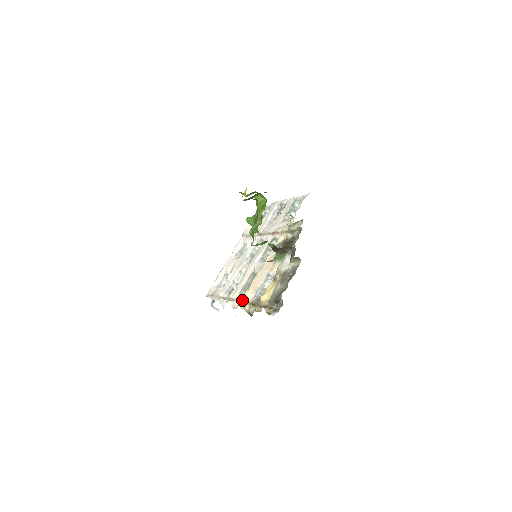
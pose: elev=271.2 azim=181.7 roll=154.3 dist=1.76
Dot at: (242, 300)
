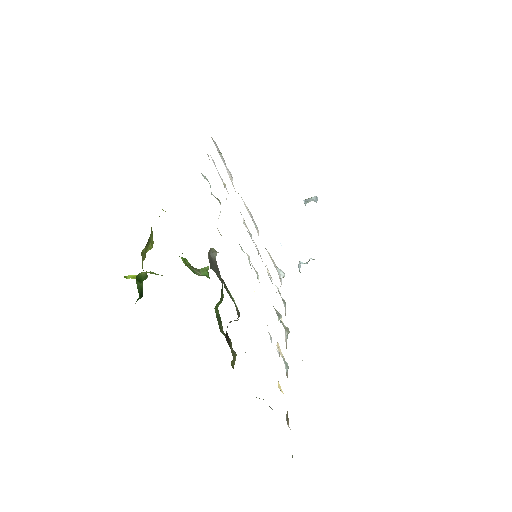
Dot at: occluded
